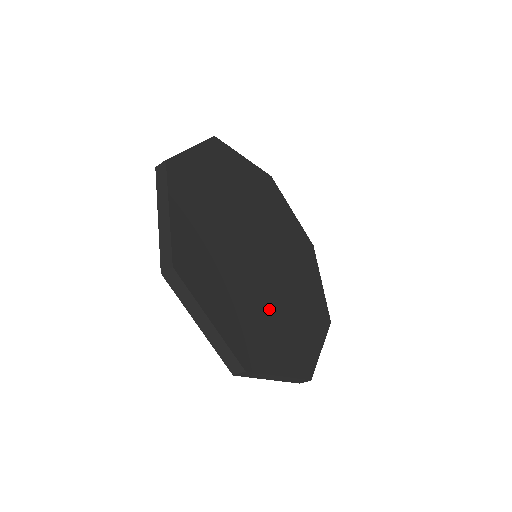
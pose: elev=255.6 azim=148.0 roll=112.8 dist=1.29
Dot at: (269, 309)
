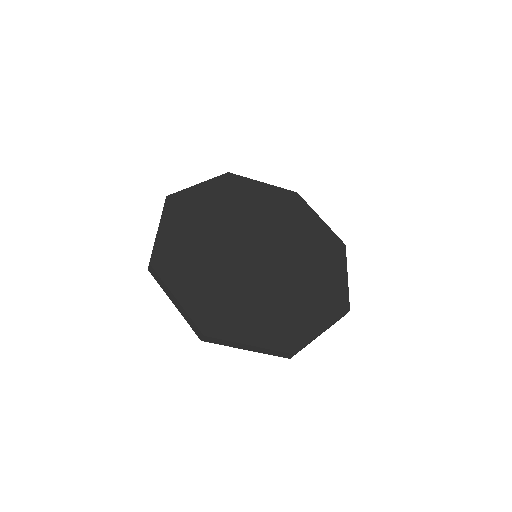
Dot at: (288, 291)
